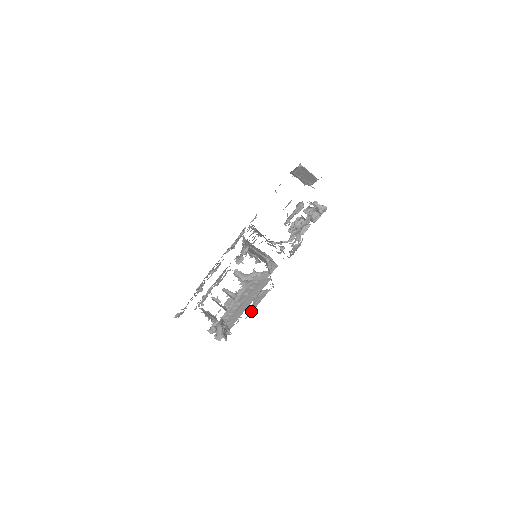
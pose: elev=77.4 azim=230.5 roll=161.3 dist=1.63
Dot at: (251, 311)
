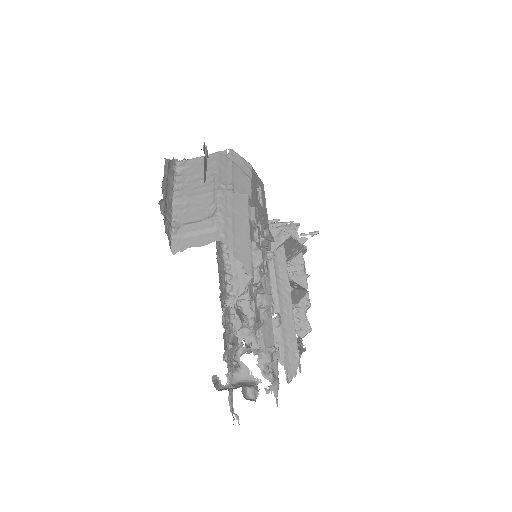
Dot at: occluded
